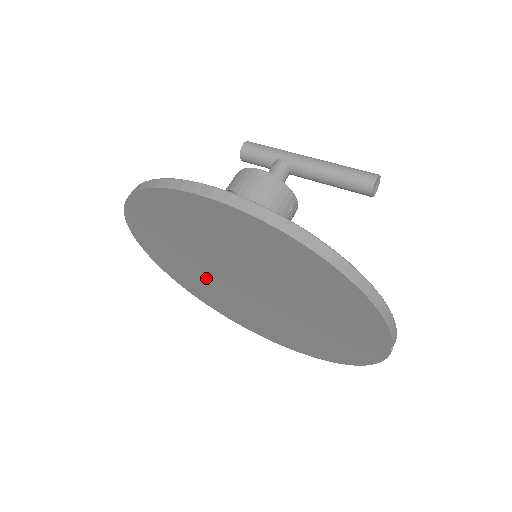
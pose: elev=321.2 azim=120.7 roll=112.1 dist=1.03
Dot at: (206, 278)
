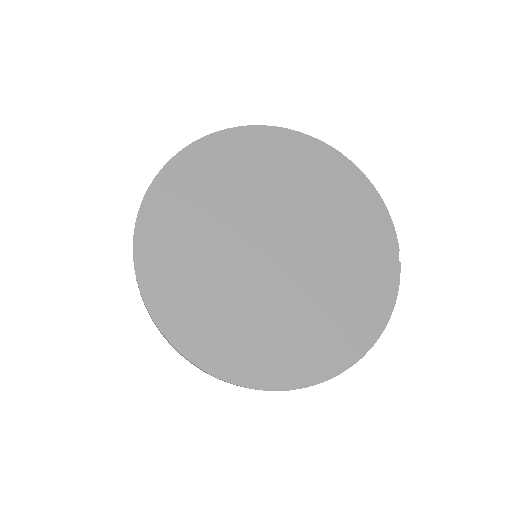
Dot at: (219, 261)
